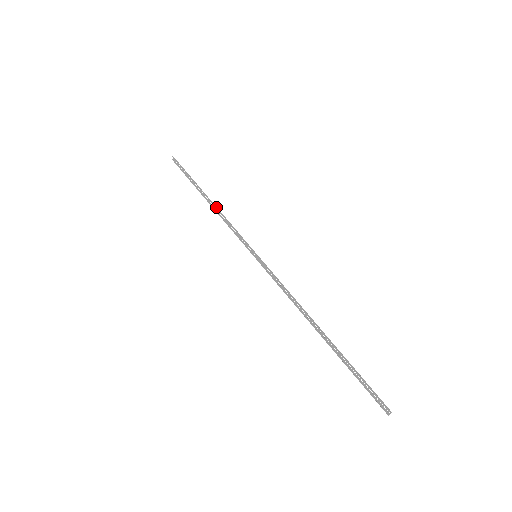
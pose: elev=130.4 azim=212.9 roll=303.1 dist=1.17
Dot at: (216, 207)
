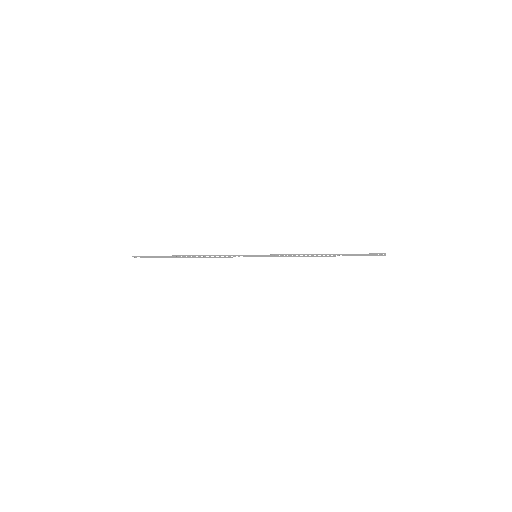
Dot at: (202, 255)
